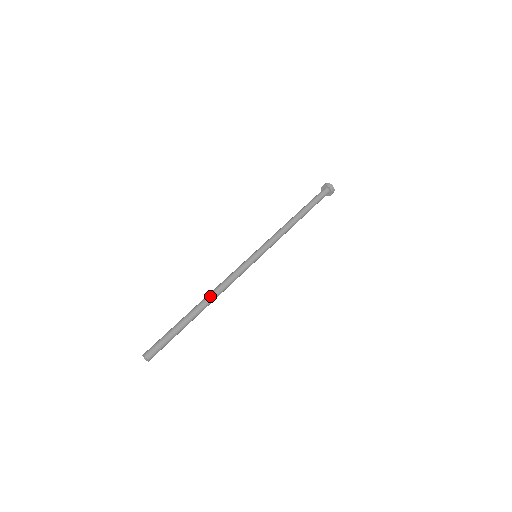
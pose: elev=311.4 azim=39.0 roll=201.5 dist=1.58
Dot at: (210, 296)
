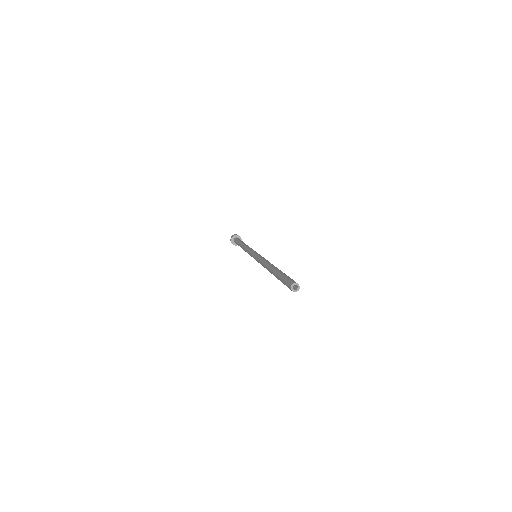
Dot at: (270, 264)
